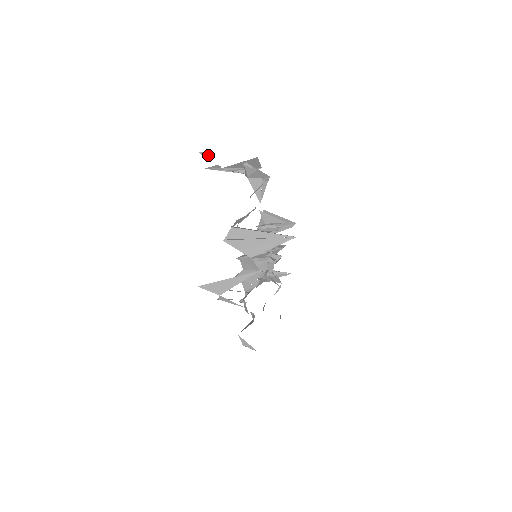
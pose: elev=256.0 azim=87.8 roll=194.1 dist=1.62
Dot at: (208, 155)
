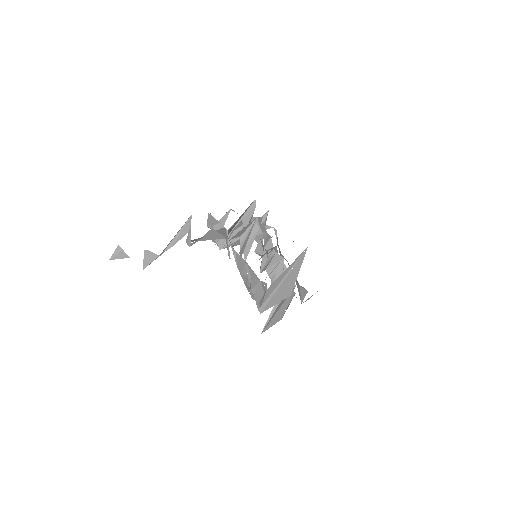
Dot at: (122, 253)
